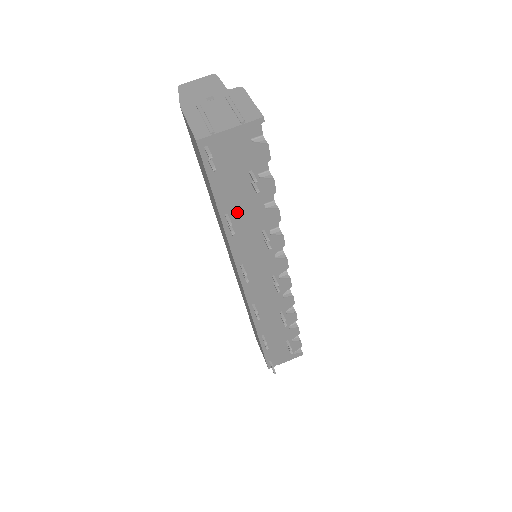
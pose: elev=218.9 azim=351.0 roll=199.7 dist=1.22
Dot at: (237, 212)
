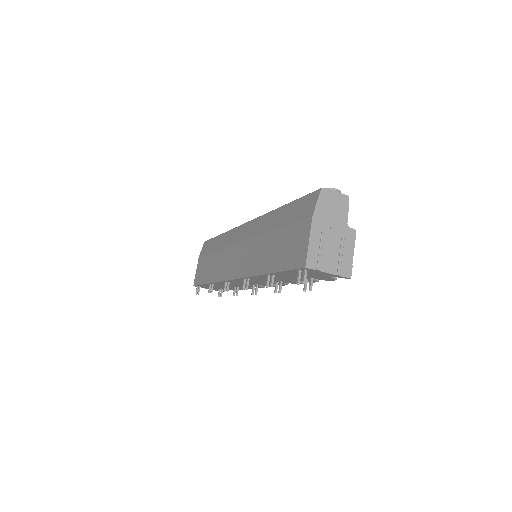
Dot at: (280, 276)
